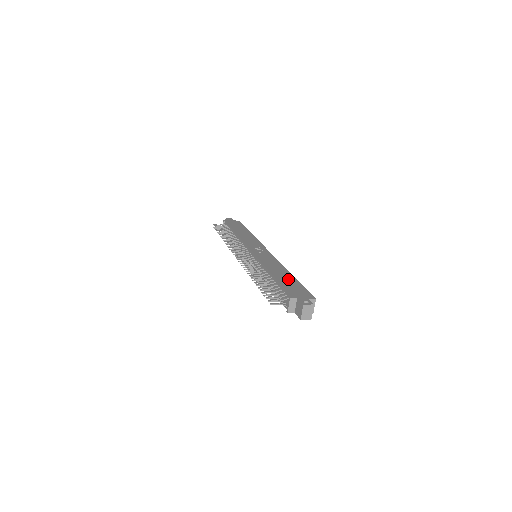
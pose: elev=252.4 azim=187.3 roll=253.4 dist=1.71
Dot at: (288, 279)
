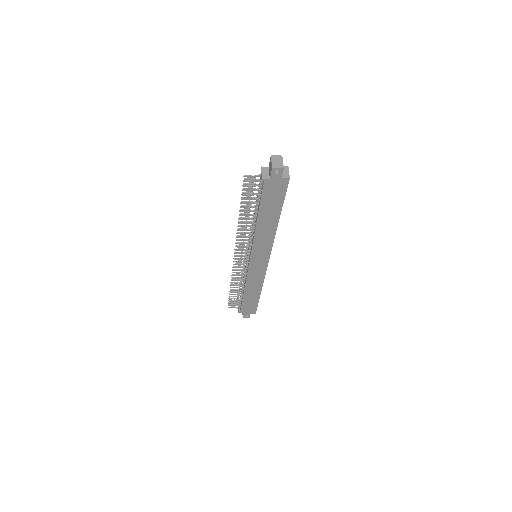
Dot at: occluded
